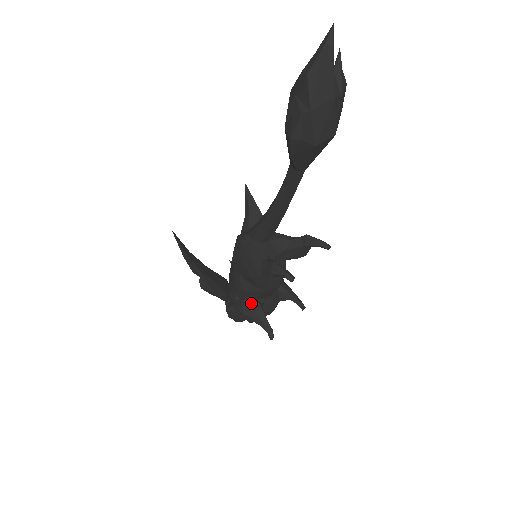
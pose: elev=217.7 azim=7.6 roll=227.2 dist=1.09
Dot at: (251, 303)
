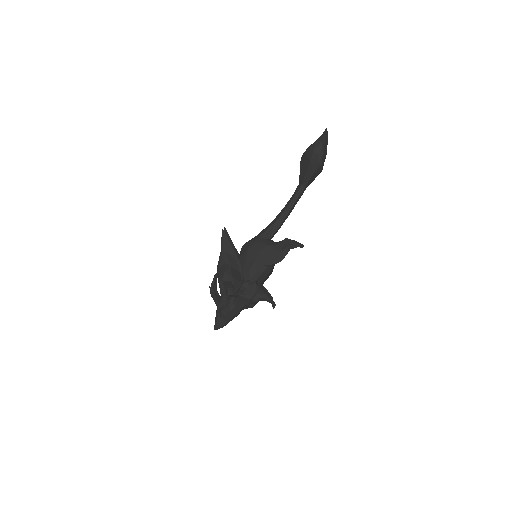
Dot at: (258, 286)
